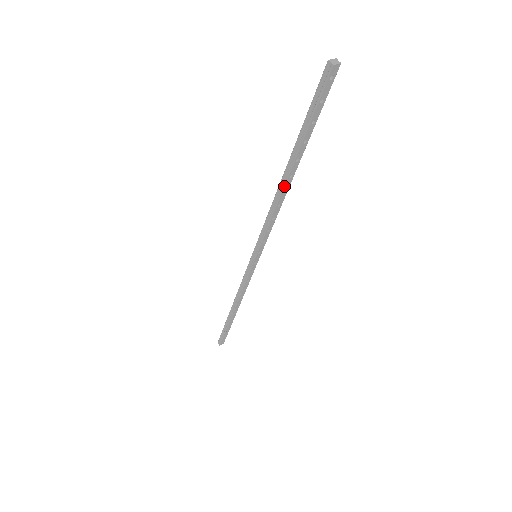
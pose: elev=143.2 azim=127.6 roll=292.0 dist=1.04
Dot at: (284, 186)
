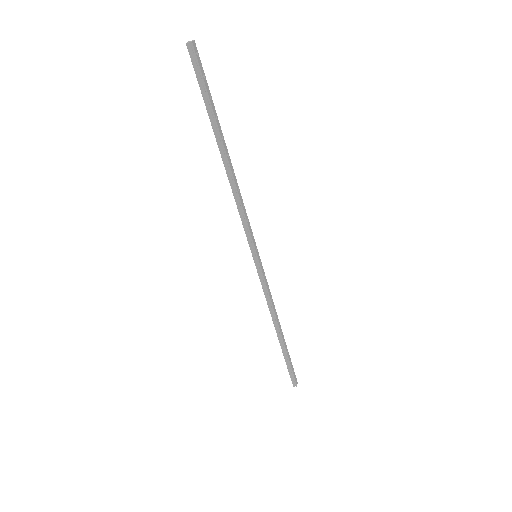
Dot at: (230, 167)
